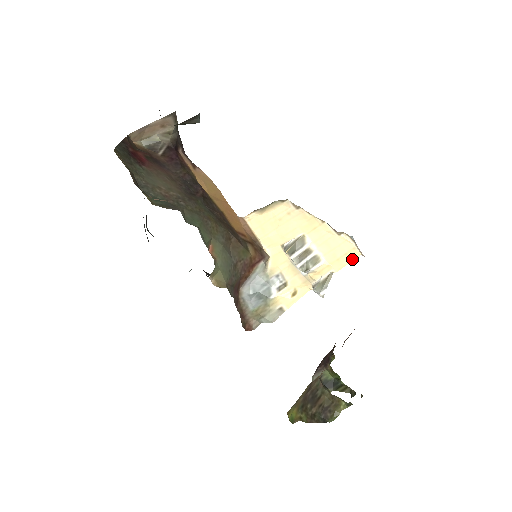
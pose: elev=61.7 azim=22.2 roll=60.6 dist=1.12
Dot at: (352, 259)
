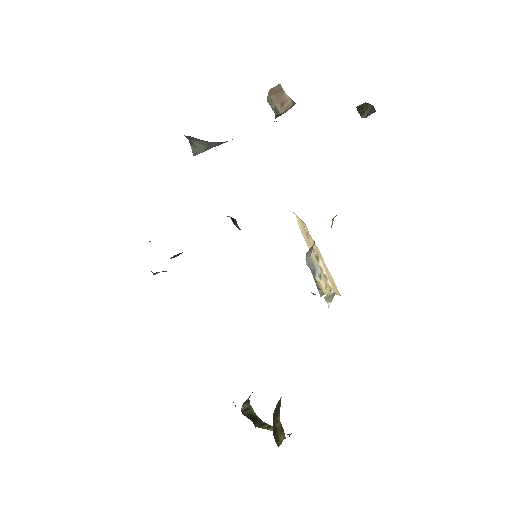
Dot at: (339, 294)
